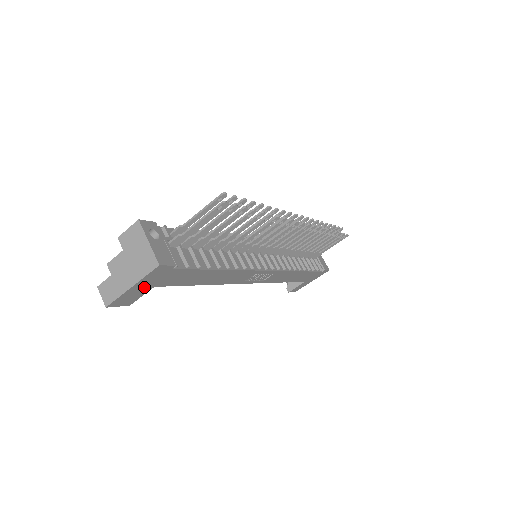
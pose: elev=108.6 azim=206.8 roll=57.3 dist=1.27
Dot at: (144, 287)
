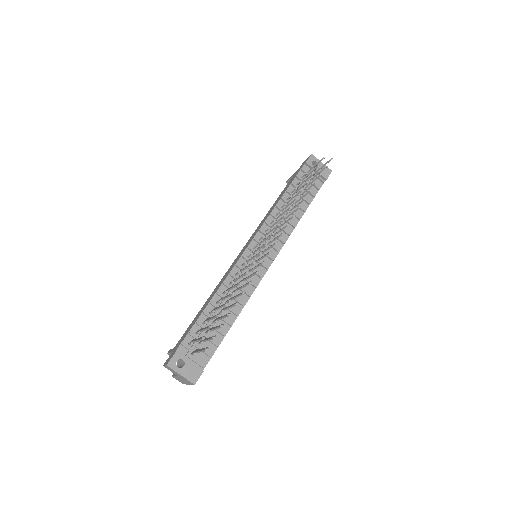
Dot at: occluded
